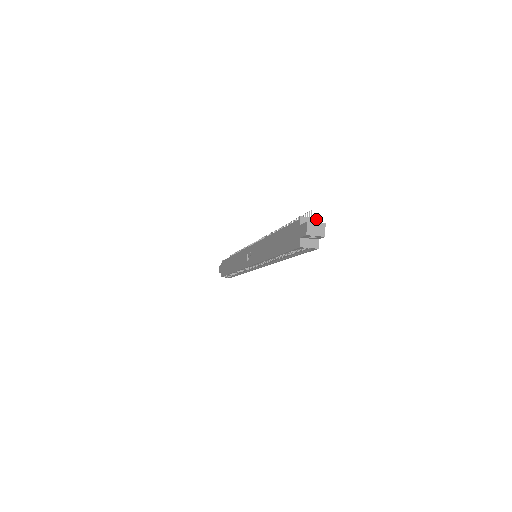
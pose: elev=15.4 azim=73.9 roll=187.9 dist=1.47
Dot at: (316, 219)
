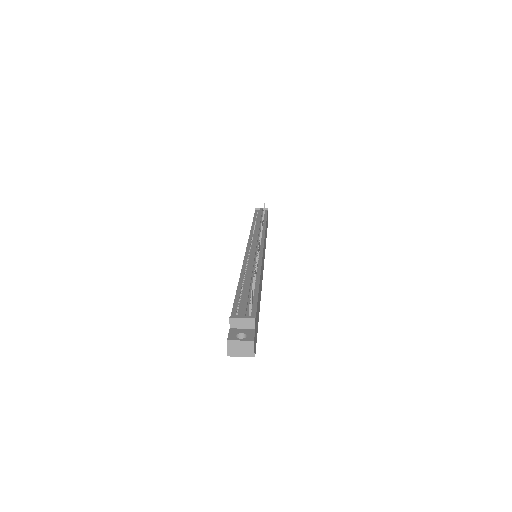
Dot at: (252, 319)
